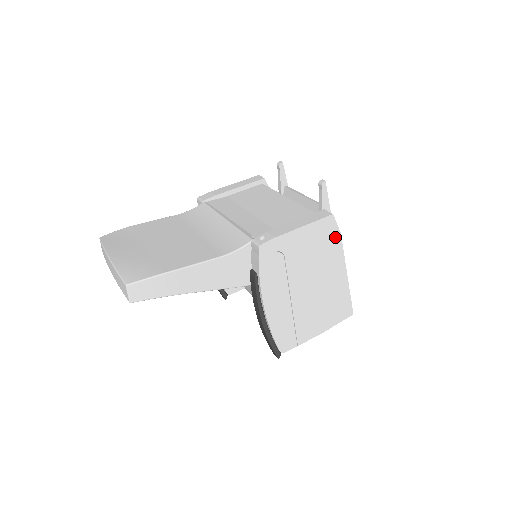
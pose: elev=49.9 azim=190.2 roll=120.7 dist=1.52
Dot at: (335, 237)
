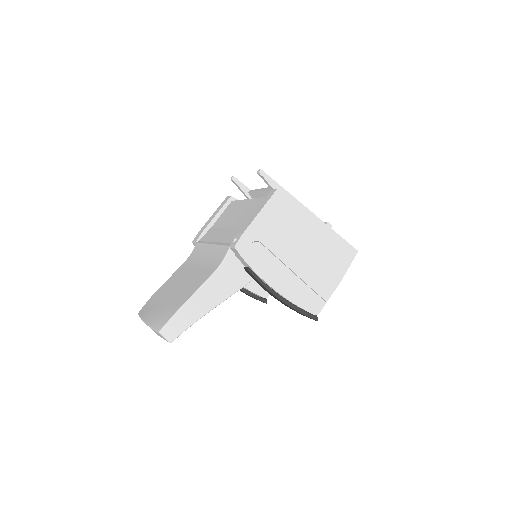
Dot at: (293, 204)
